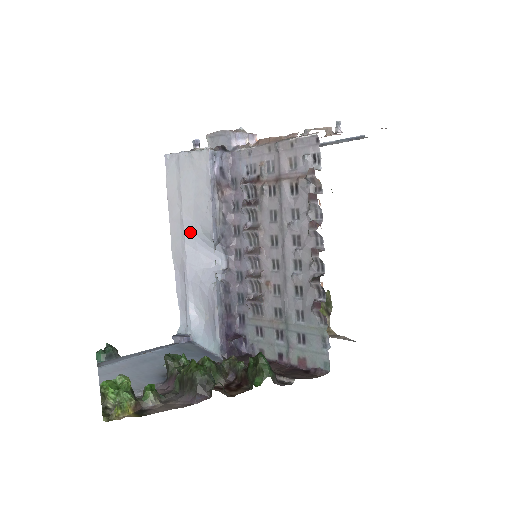
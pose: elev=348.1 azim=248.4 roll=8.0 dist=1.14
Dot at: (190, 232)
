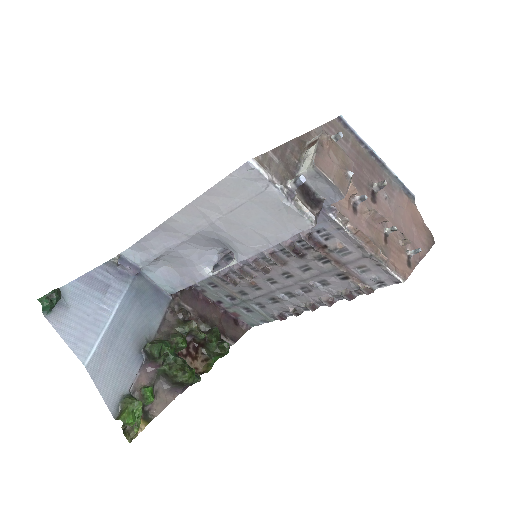
Dot at: (213, 232)
